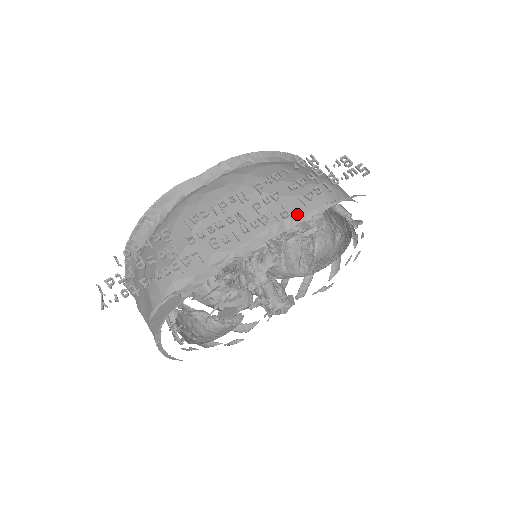
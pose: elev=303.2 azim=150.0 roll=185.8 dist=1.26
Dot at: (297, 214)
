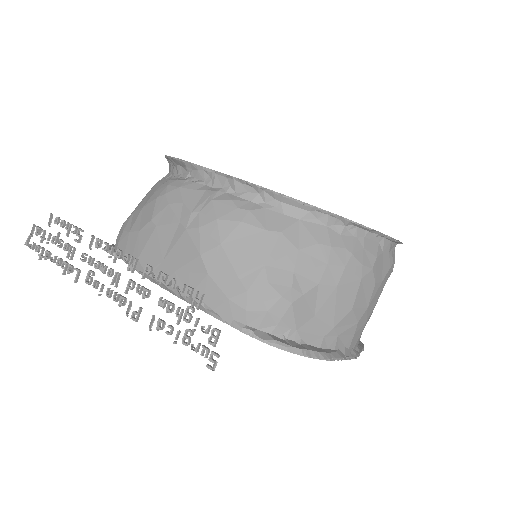
Dot at: (202, 304)
